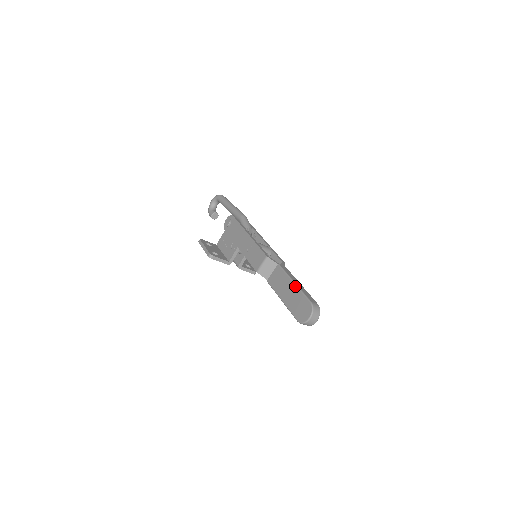
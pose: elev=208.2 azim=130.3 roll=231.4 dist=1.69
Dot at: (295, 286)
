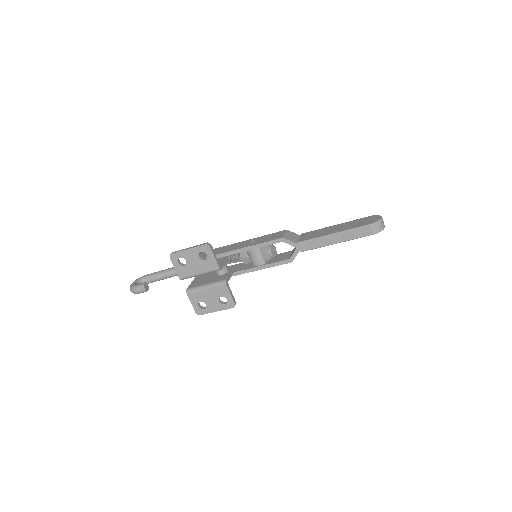
Dot at: (341, 223)
